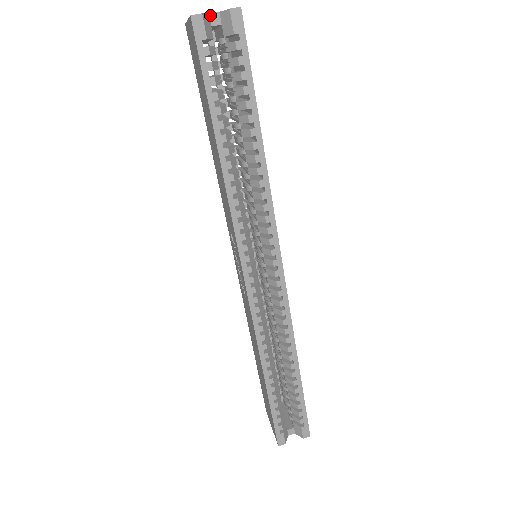
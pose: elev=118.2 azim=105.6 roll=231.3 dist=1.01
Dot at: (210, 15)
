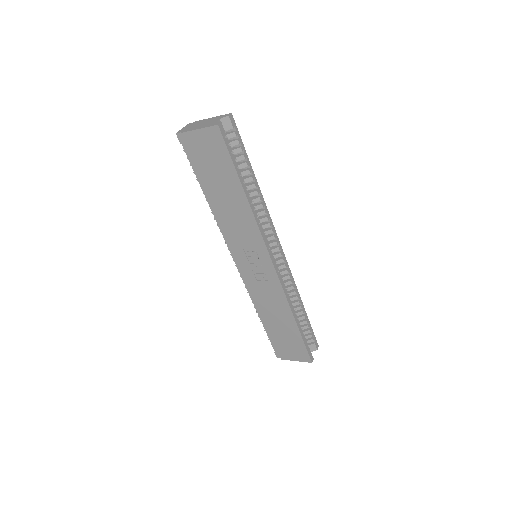
Dot at: (217, 122)
